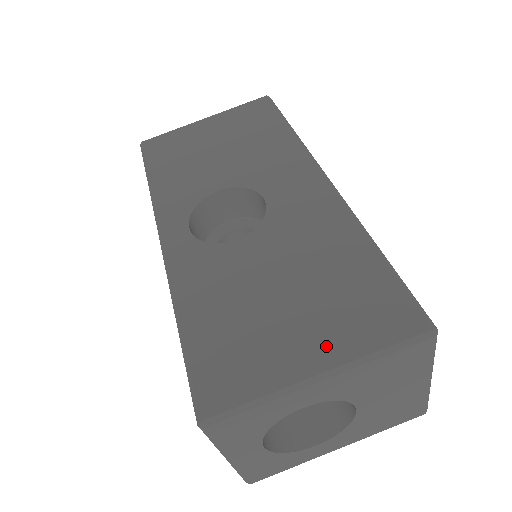
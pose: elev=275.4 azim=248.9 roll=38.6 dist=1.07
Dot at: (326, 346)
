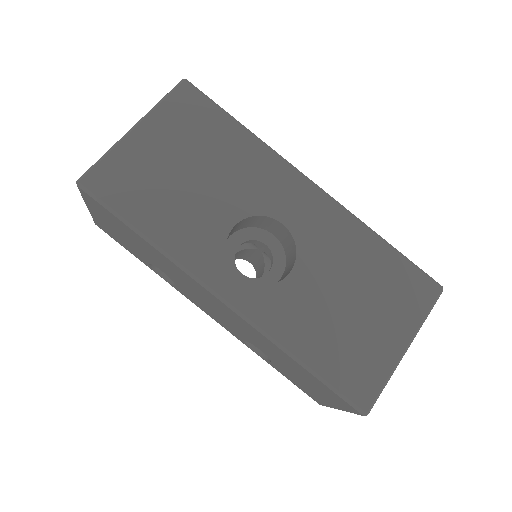
Dot at: (400, 328)
